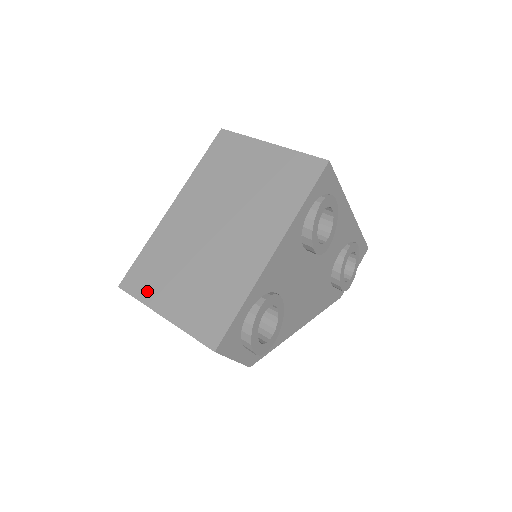
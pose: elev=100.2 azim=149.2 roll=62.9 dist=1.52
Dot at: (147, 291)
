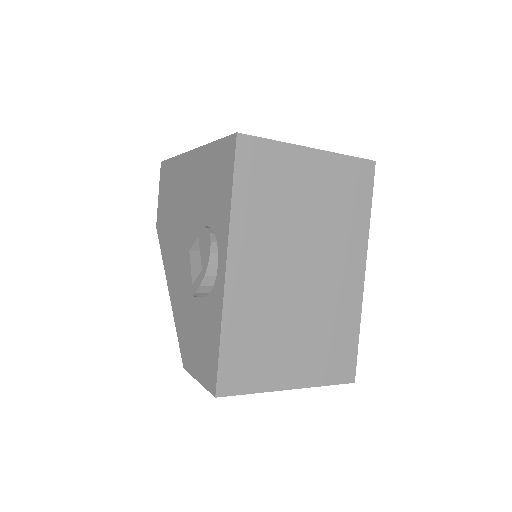
Dot at: (259, 378)
